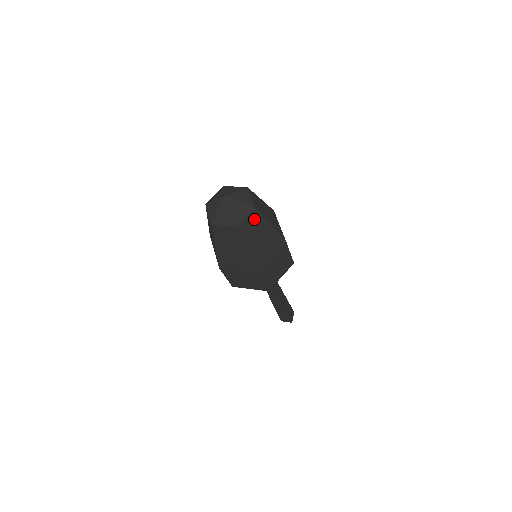
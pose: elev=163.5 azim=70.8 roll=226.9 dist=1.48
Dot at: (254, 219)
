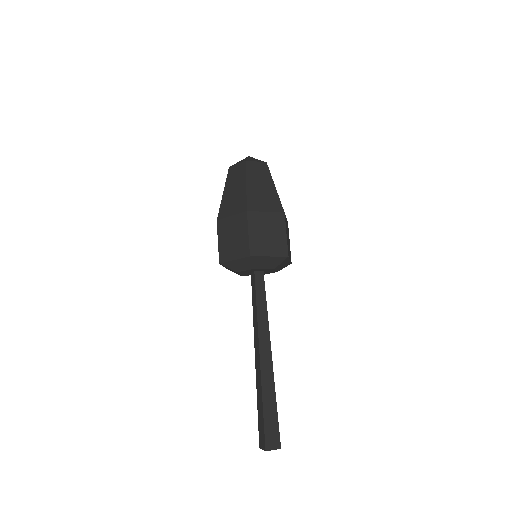
Dot at: occluded
